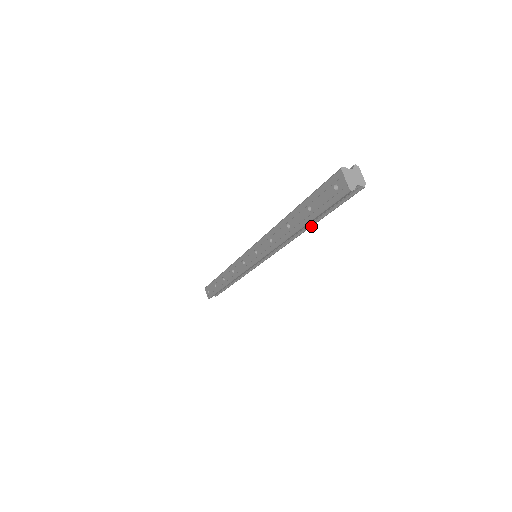
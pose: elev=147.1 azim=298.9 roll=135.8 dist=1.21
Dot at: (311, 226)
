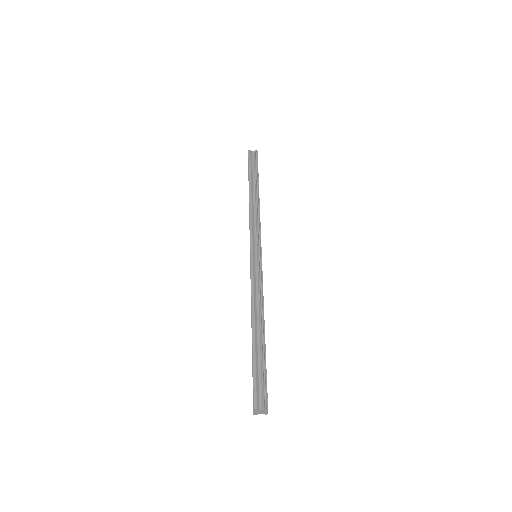
Dot at: occluded
